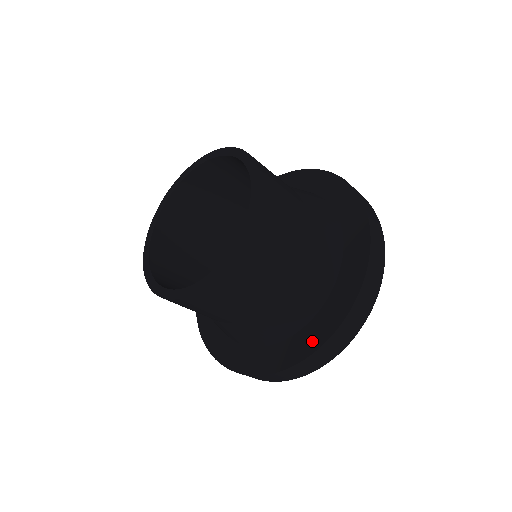
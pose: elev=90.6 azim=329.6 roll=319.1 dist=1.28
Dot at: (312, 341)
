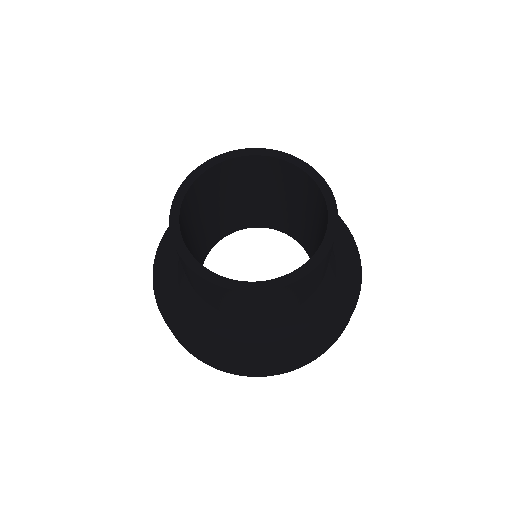
Dot at: (265, 360)
